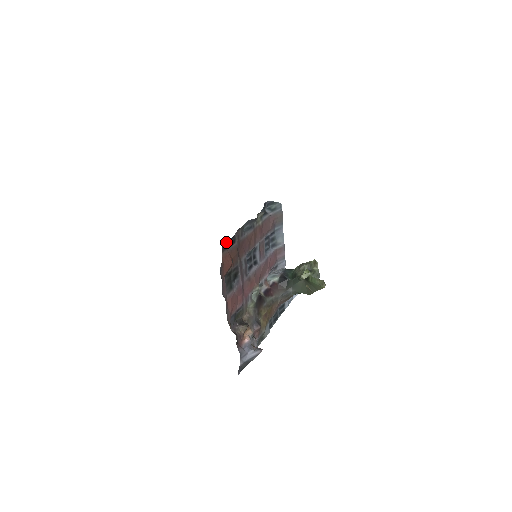
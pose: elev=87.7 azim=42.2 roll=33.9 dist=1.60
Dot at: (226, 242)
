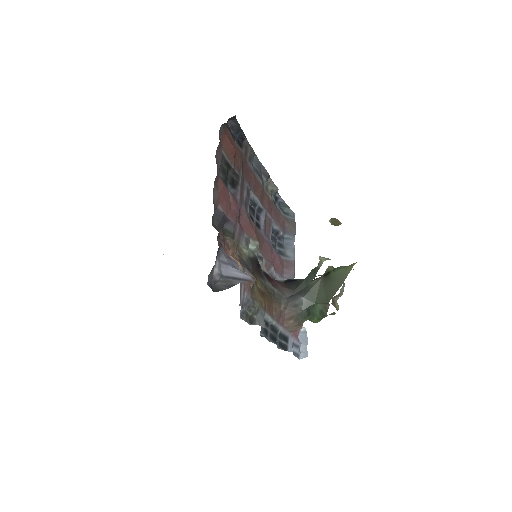
Dot at: (233, 127)
